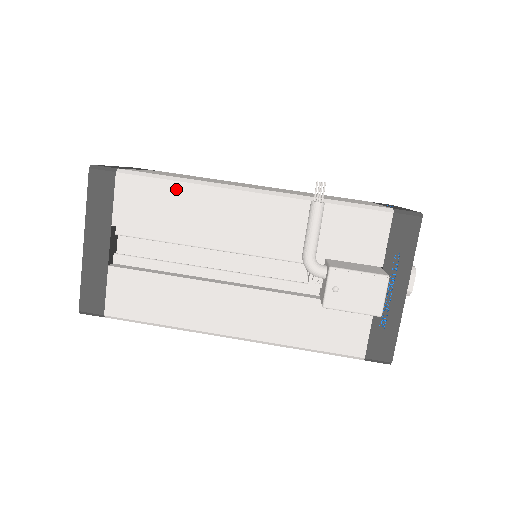
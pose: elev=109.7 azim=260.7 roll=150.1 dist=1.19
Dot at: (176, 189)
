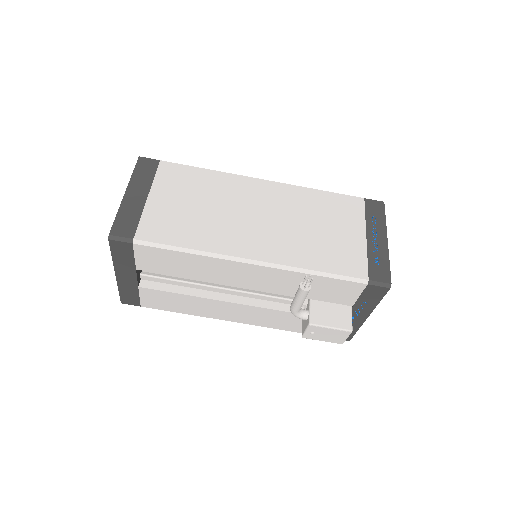
Dot at: (187, 257)
